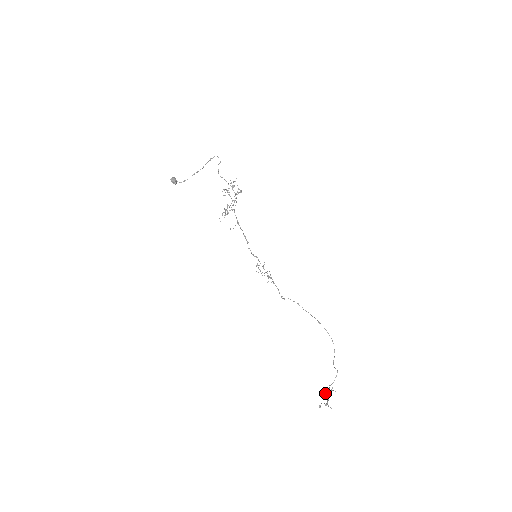
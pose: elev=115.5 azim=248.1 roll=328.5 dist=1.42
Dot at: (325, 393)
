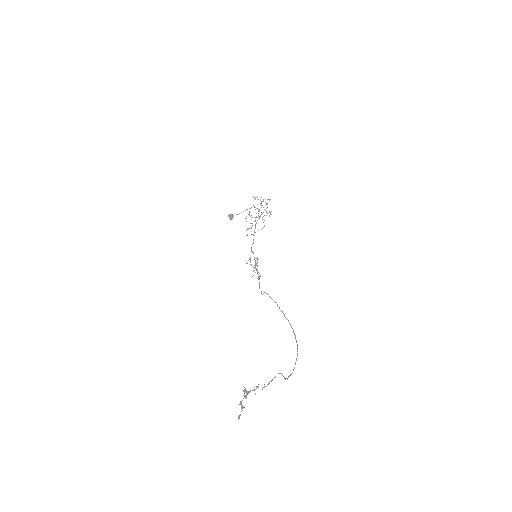
Dot at: (248, 391)
